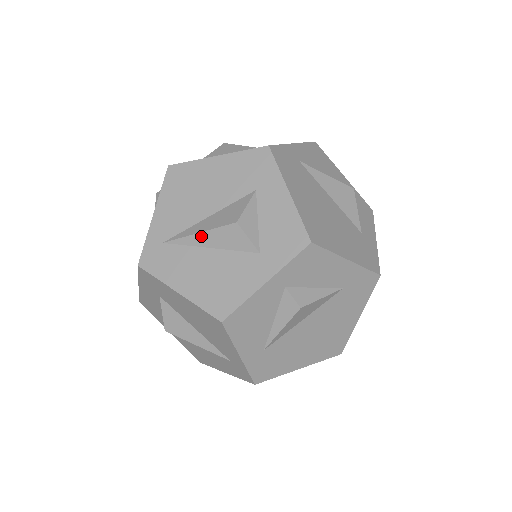
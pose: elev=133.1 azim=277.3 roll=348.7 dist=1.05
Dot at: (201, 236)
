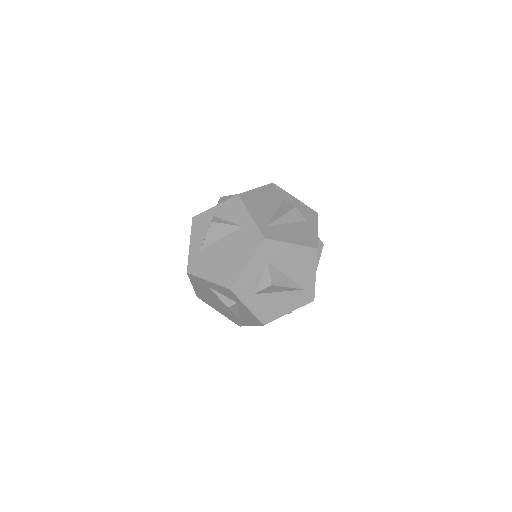
Dot at: (283, 217)
